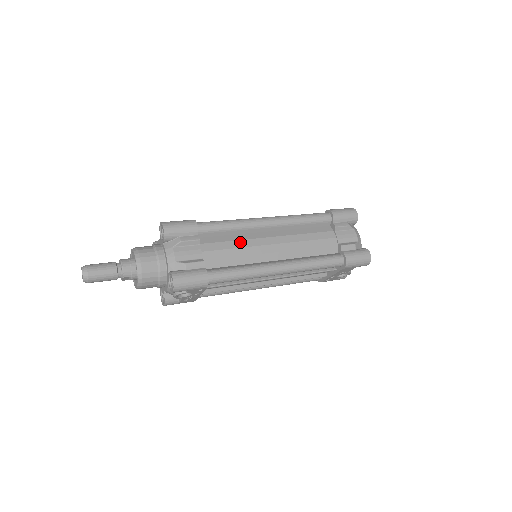
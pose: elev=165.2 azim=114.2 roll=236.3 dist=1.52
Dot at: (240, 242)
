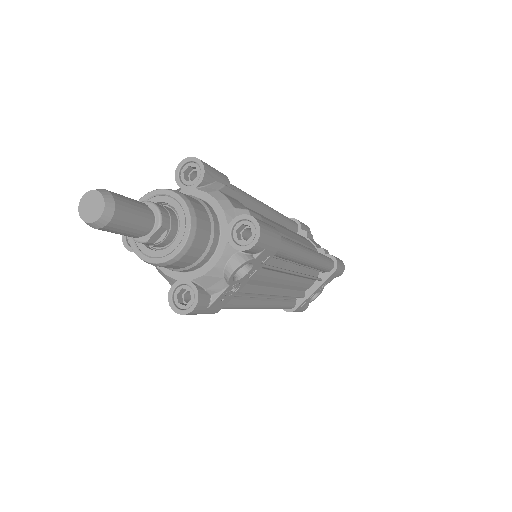
Dot at: (263, 216)
